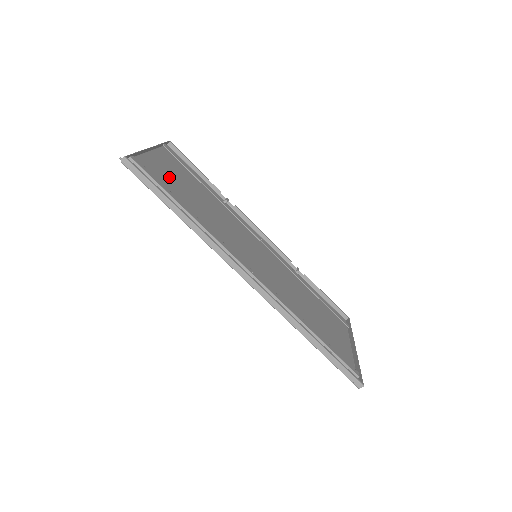
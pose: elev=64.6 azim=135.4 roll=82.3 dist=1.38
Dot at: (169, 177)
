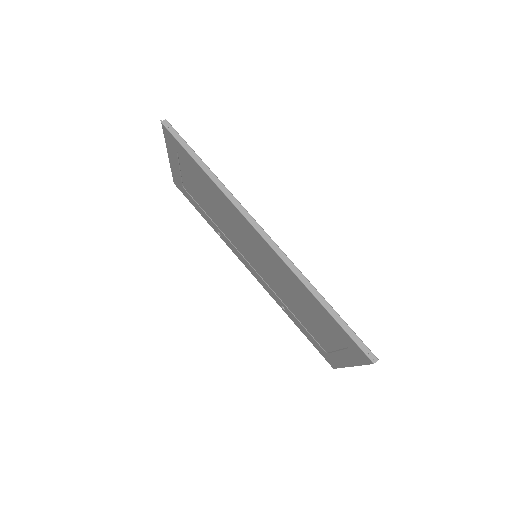
Dot at: (187, 171)
